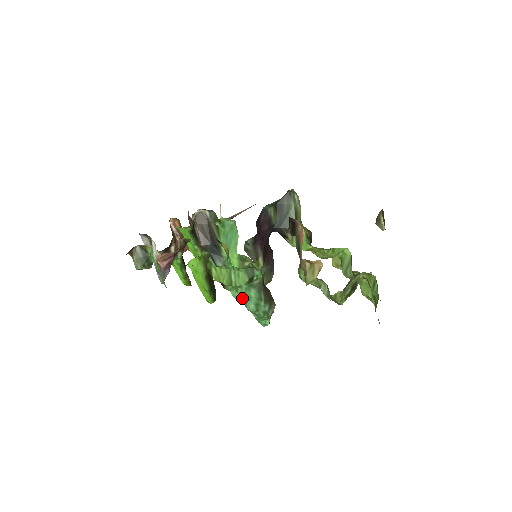
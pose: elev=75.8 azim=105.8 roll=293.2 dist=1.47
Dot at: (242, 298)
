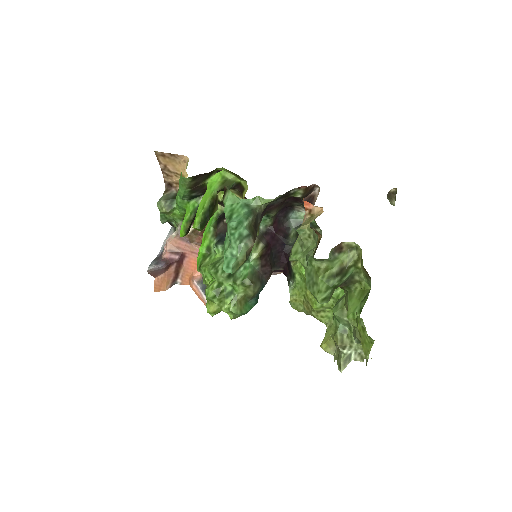
Dot at: (231, 214)
